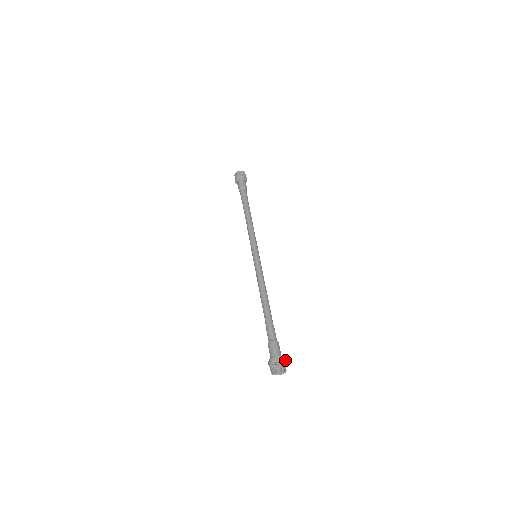
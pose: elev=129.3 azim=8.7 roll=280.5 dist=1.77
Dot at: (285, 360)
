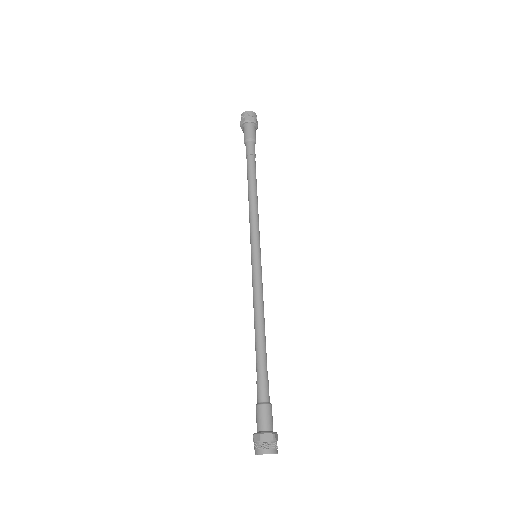
Dot at: occluded
